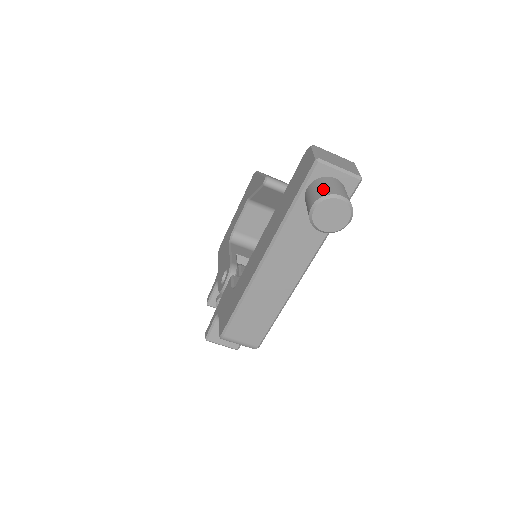
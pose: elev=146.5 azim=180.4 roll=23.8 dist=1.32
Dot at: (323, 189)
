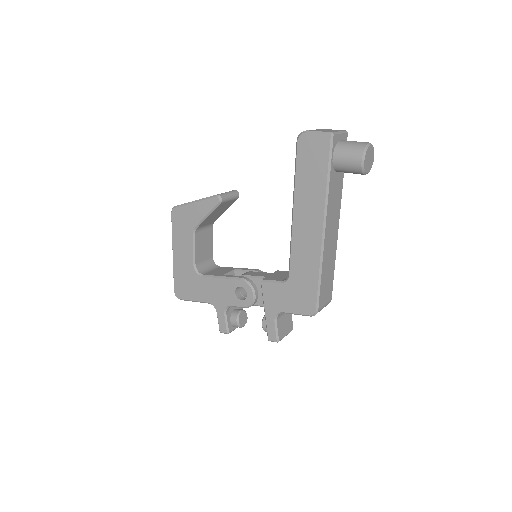
Dot at: (355, 147)
